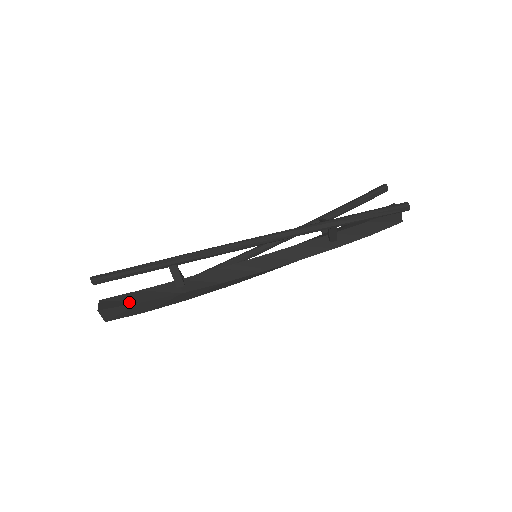
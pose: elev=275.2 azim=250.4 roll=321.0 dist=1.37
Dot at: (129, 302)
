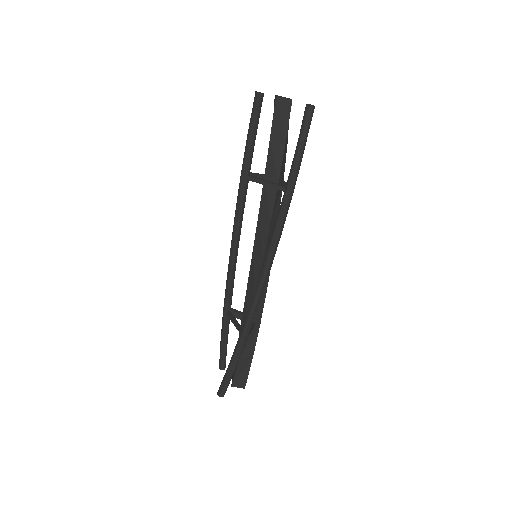
Dot at: (248, 366)
